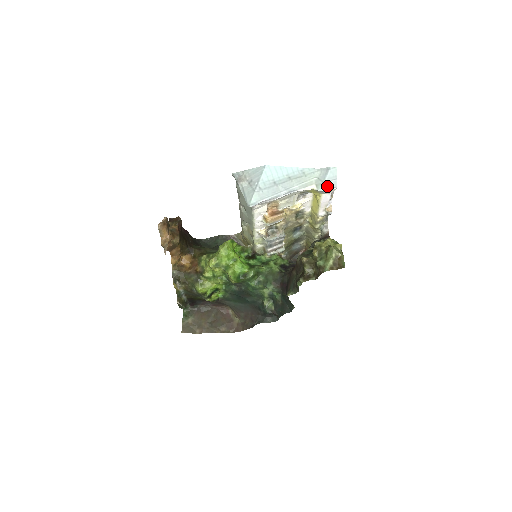
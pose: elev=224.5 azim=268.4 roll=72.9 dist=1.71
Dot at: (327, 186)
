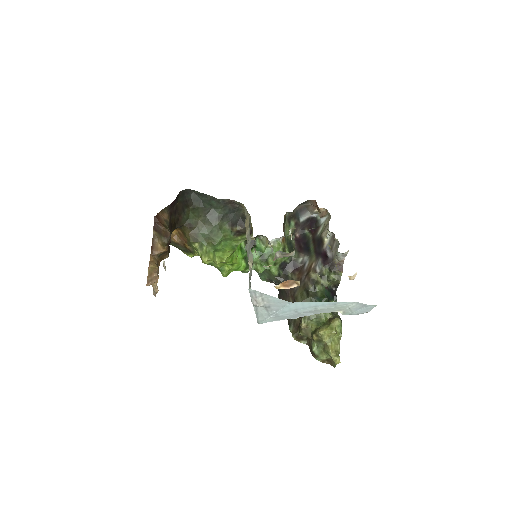
Dot at: (355, 314)
